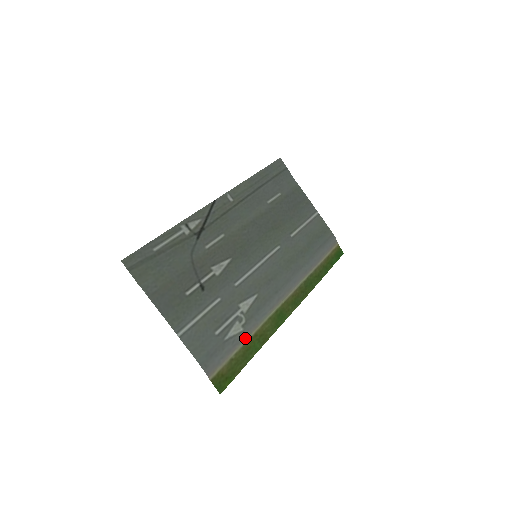
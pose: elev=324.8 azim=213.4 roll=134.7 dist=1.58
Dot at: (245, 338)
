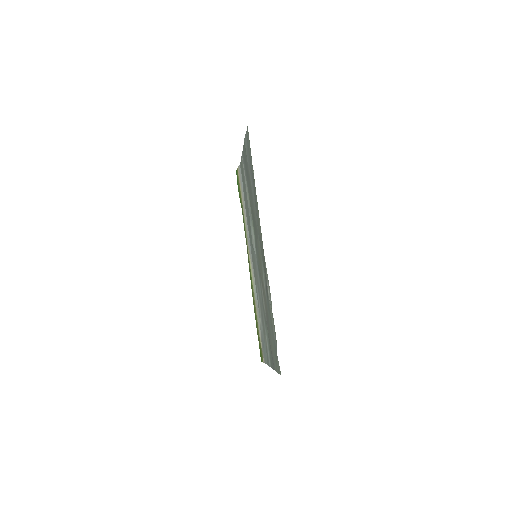
Dot at: (258, 318)
